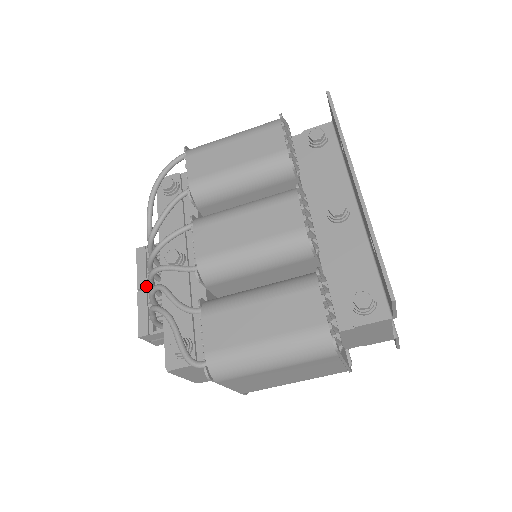
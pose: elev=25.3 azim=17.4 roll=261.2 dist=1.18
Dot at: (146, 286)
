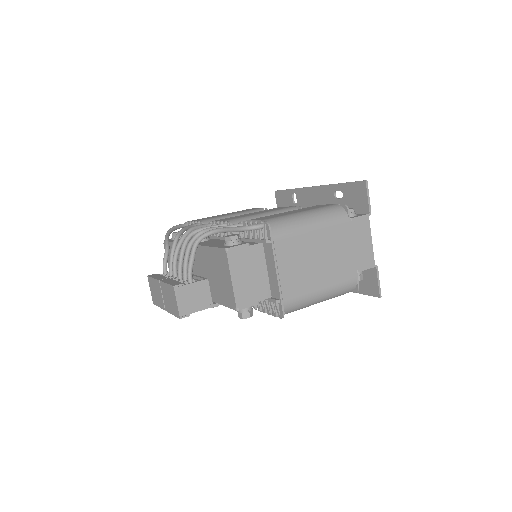
Dot at: (167, 278)
